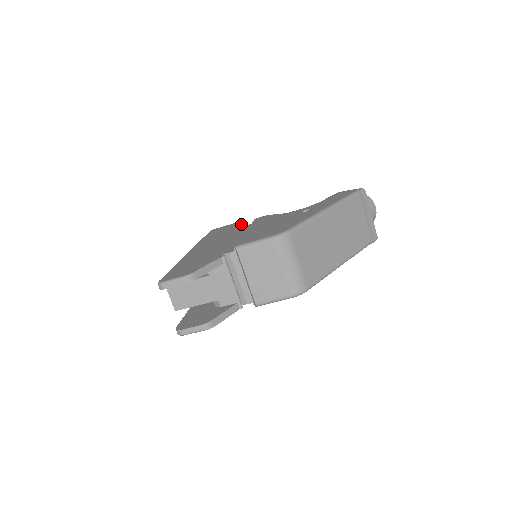
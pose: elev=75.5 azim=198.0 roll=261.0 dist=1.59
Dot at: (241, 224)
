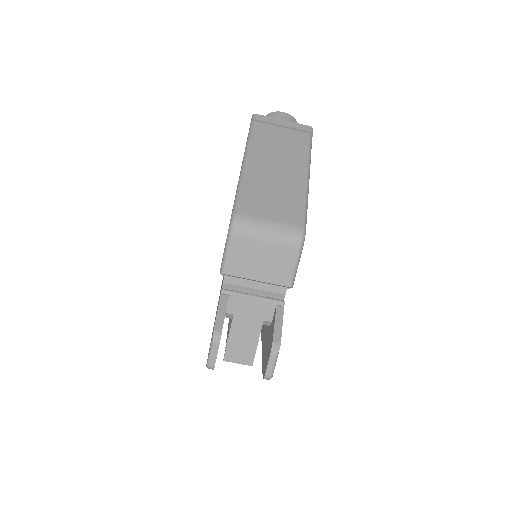
Dot at: occluded
